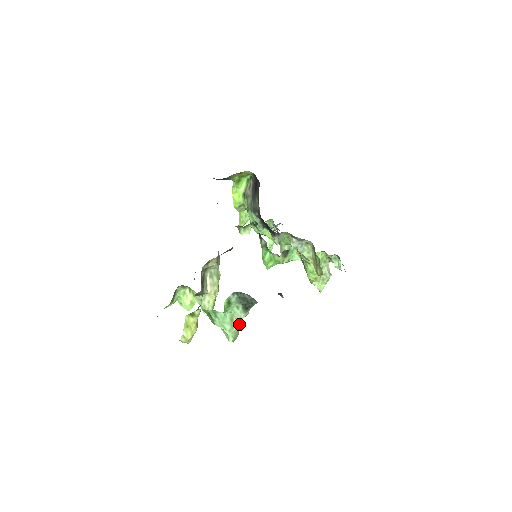
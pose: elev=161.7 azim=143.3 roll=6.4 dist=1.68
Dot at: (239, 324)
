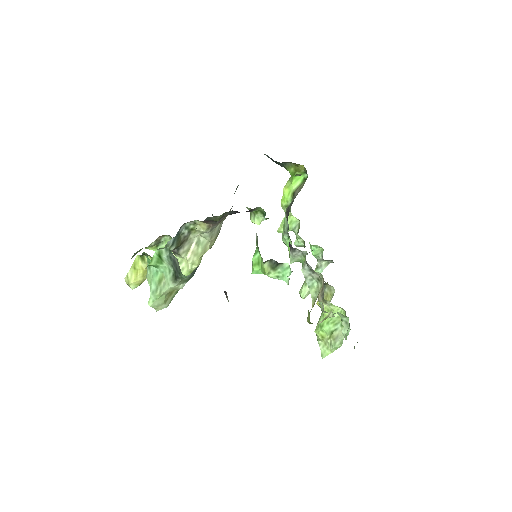
Dot at: (164, 291)
